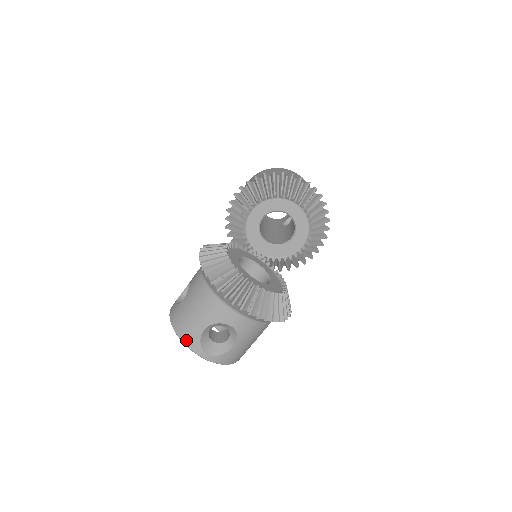
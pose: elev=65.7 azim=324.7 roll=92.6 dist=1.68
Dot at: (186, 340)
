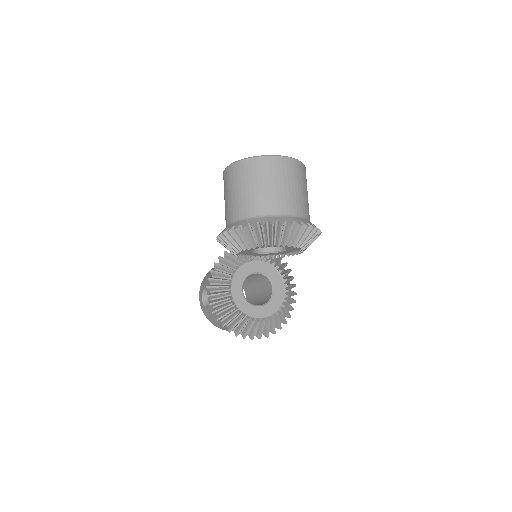
Dot at: (220, 328)
